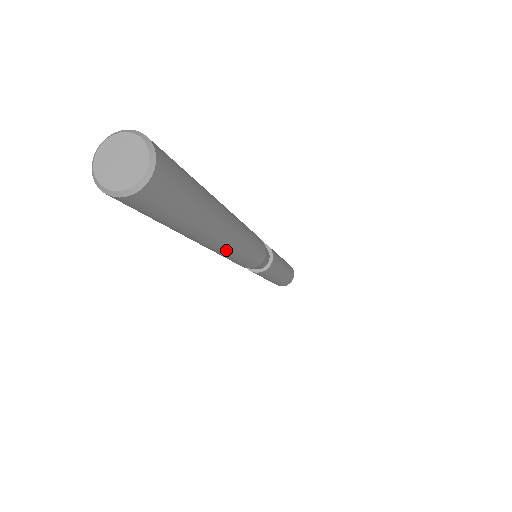
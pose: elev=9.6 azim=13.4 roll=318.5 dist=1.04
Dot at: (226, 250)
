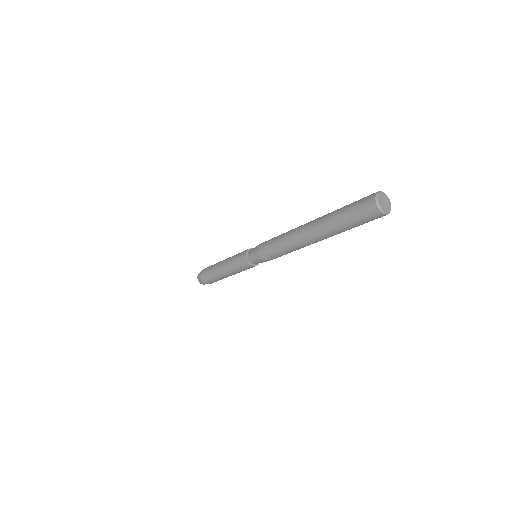
Dot at: occluded
